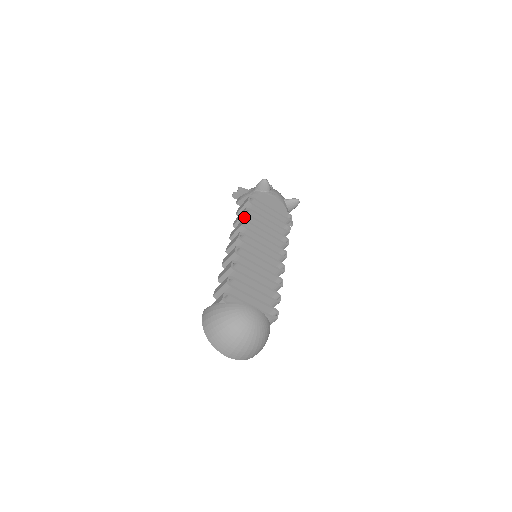
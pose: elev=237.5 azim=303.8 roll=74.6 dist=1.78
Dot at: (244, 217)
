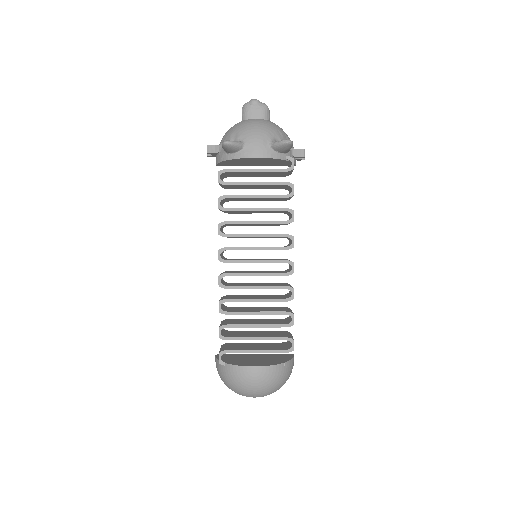
Dot at: occluded
